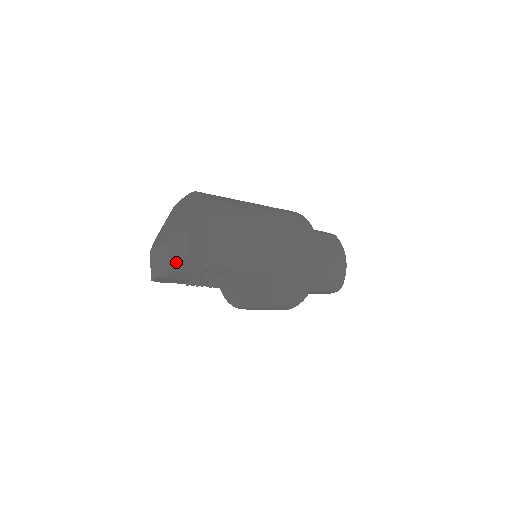
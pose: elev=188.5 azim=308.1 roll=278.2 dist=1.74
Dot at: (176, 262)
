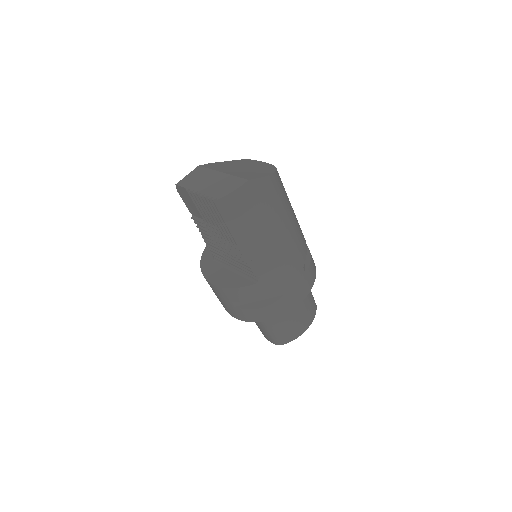
Dot at: (212, 192)
